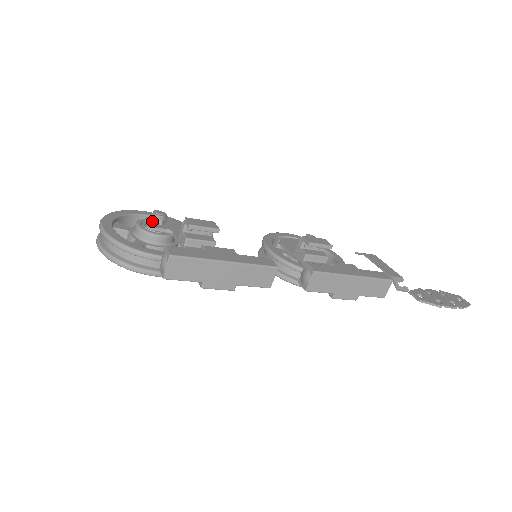
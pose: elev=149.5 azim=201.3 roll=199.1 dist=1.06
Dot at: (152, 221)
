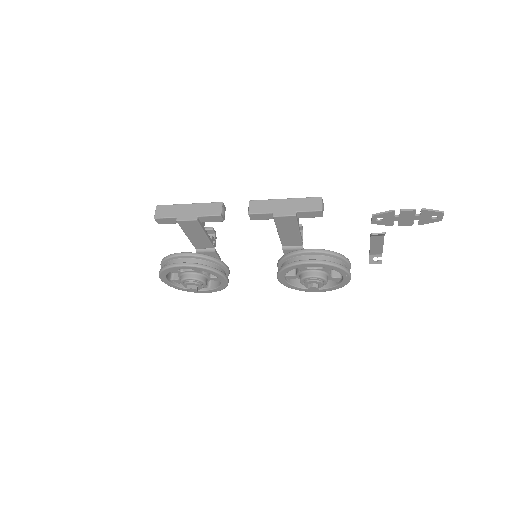
Dot at: occluded
